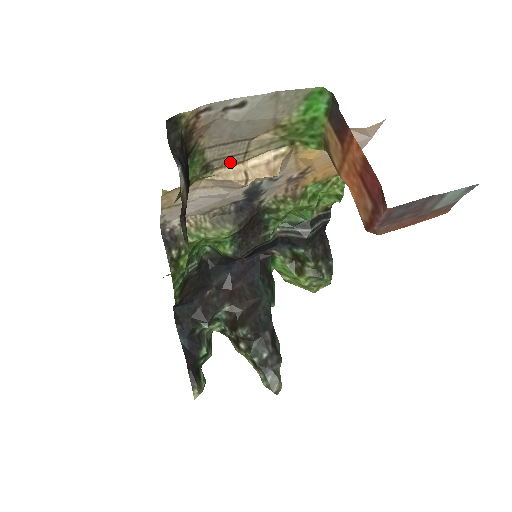
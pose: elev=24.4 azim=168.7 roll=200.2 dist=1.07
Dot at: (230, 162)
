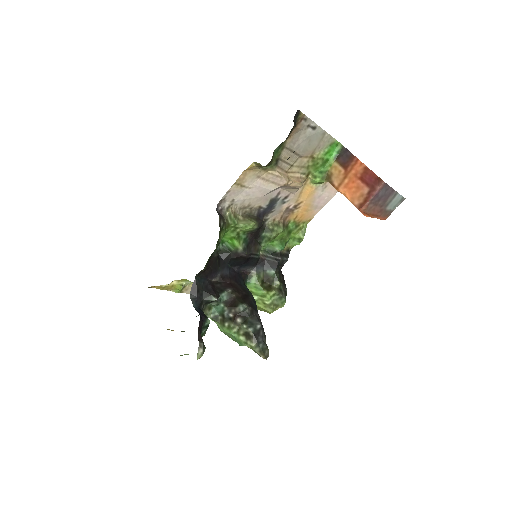
Dot at: (283, 168)
